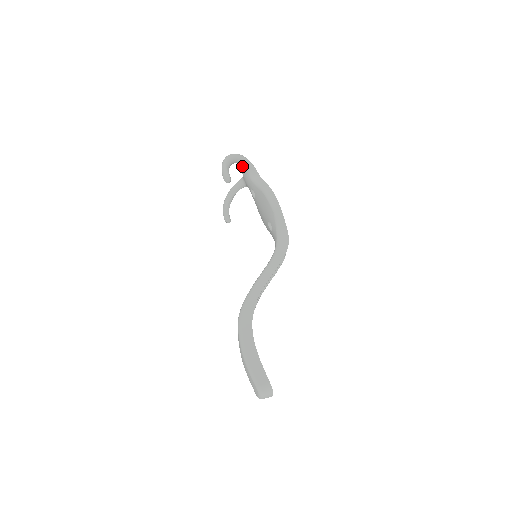
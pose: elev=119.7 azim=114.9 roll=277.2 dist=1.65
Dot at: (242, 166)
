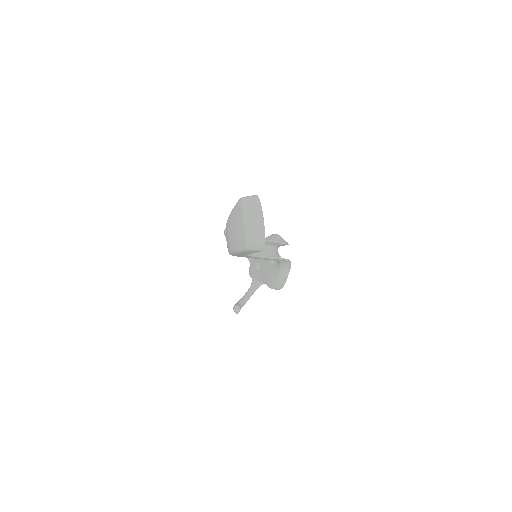
Dot at: (249, 268)
